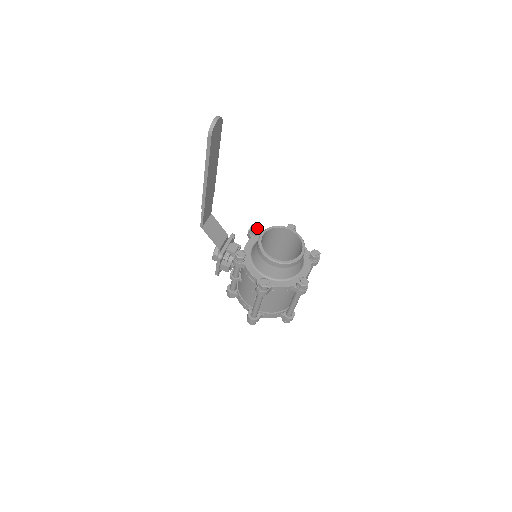
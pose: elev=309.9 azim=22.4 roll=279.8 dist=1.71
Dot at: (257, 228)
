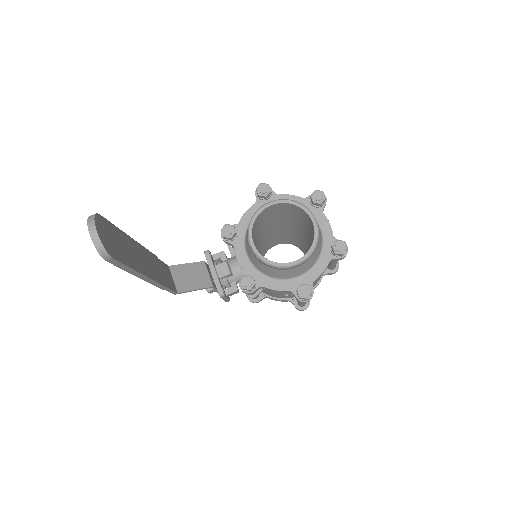
Dot at: (231, 231)
